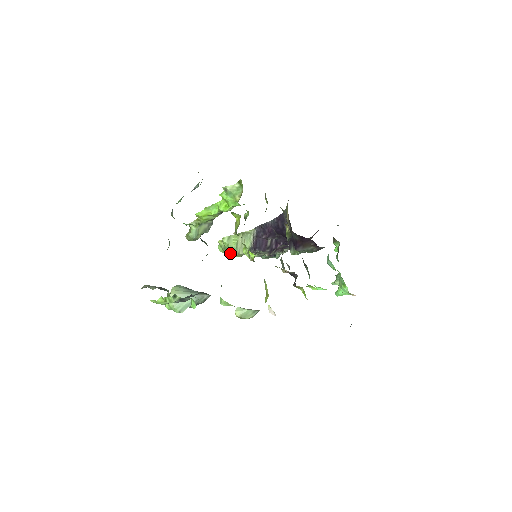
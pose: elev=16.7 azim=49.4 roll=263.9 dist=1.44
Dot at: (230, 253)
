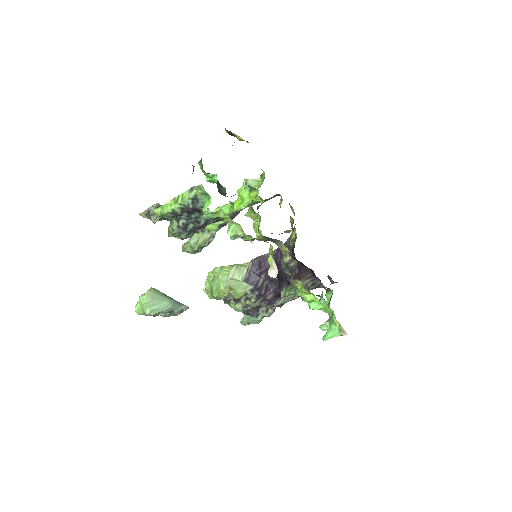
Dot at: (217, 287)
